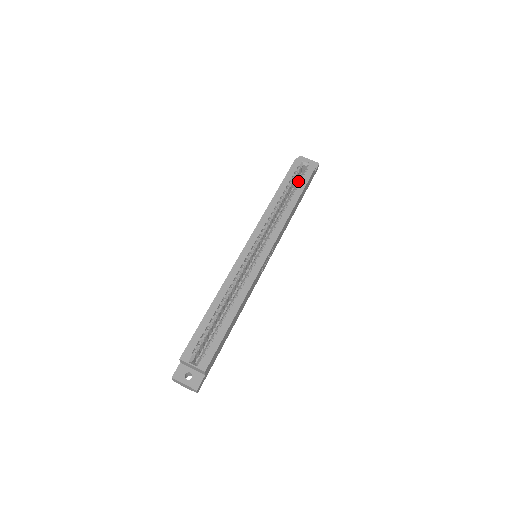
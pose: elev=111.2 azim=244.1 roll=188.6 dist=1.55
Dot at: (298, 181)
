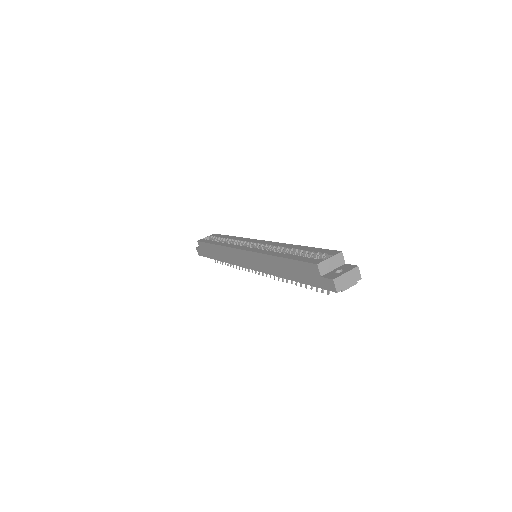
Dot at: (216, 240)
